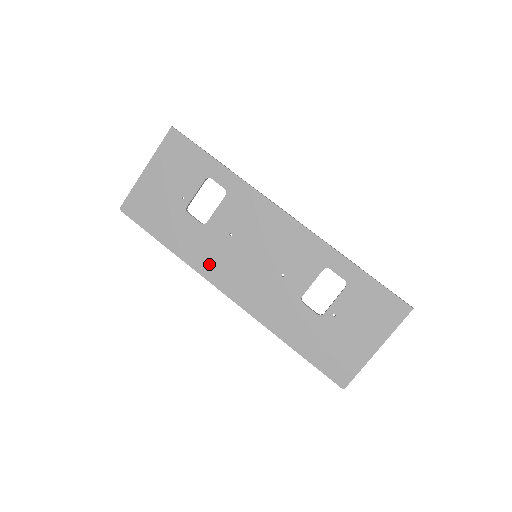
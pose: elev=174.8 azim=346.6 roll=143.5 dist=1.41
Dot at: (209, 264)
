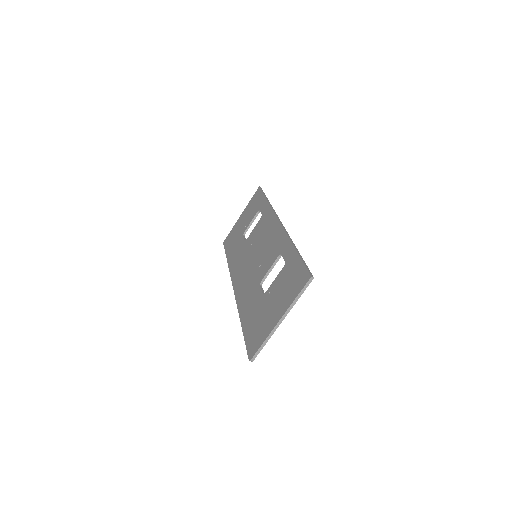
Dot at: (236, 267)
